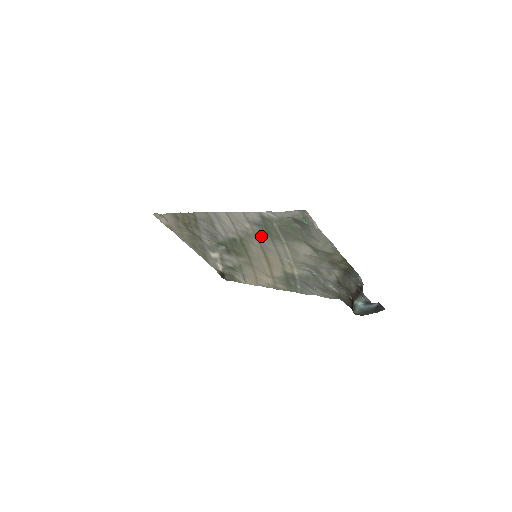
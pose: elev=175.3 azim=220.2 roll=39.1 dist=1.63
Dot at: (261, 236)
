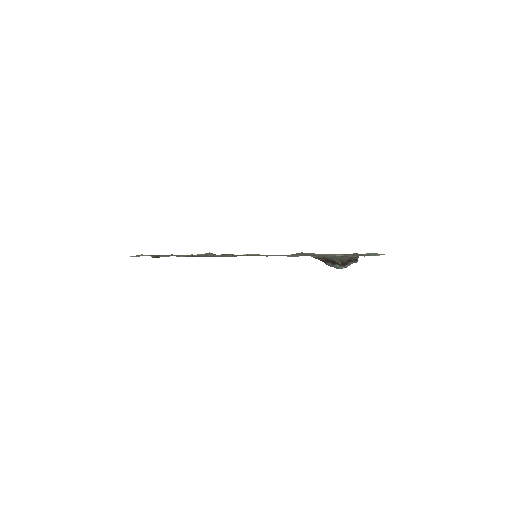
Dot at: occluded
